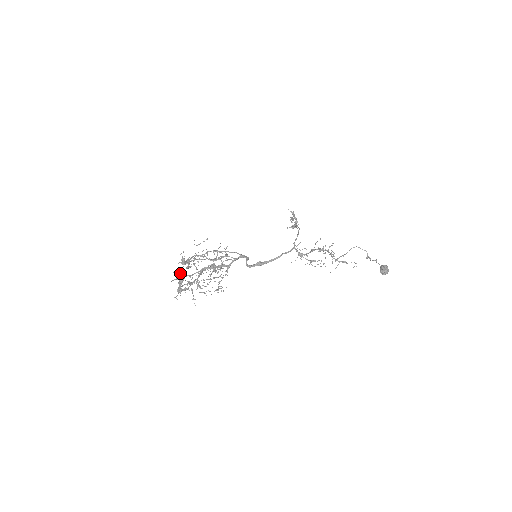
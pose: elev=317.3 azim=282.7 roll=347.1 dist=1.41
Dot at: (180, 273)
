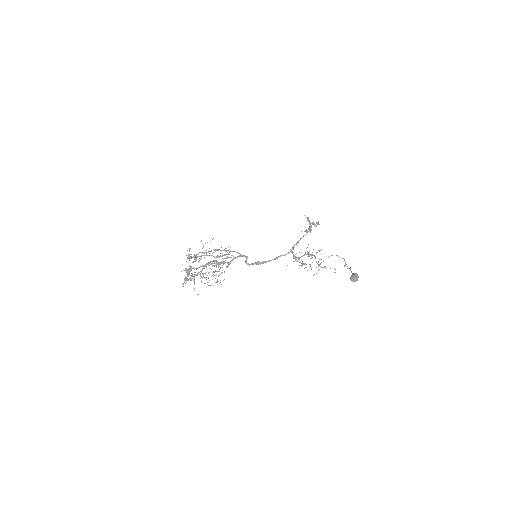
Dot at: (189, 266)
